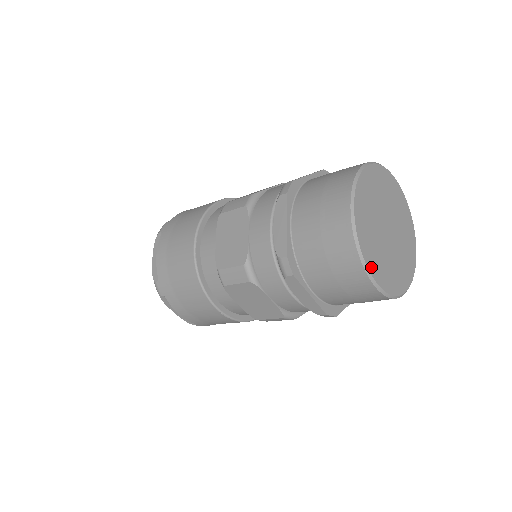
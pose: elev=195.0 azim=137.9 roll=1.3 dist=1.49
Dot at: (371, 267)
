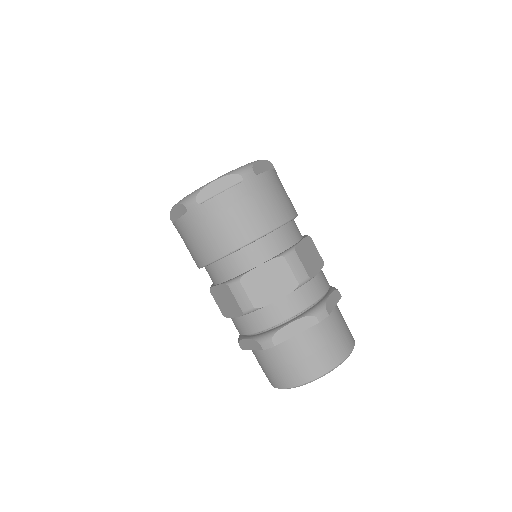
Dot at: occluded
